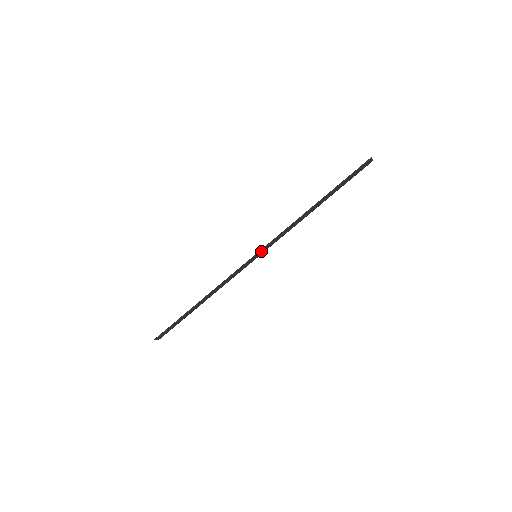
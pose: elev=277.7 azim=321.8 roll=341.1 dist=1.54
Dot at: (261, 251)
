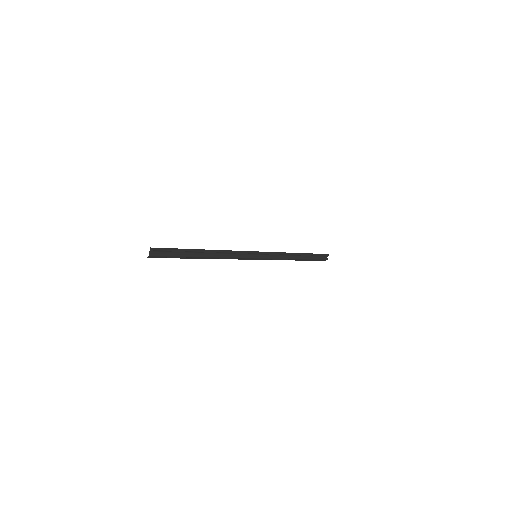
Dot at: (262, 253)
